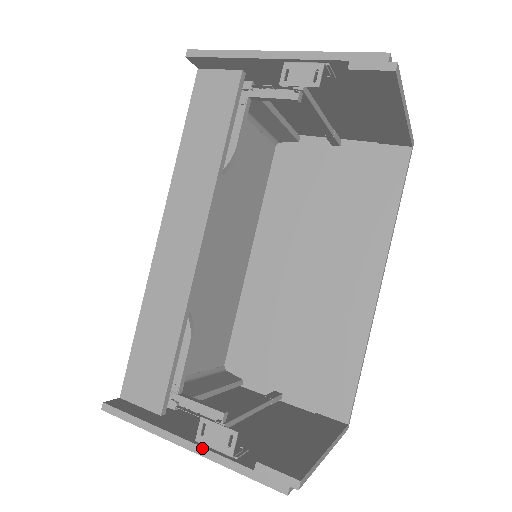
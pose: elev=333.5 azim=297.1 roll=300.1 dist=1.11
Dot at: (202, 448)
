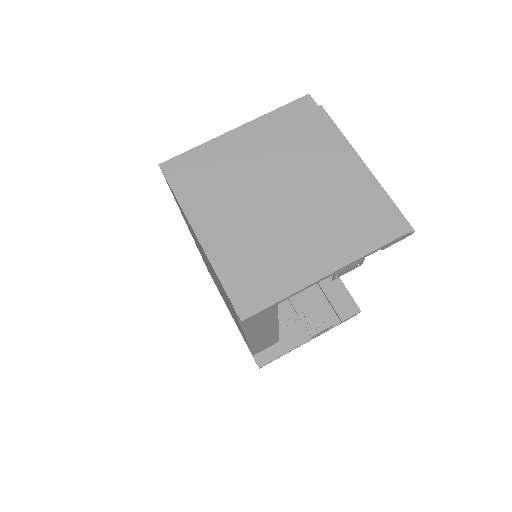
Dot at: occluded
